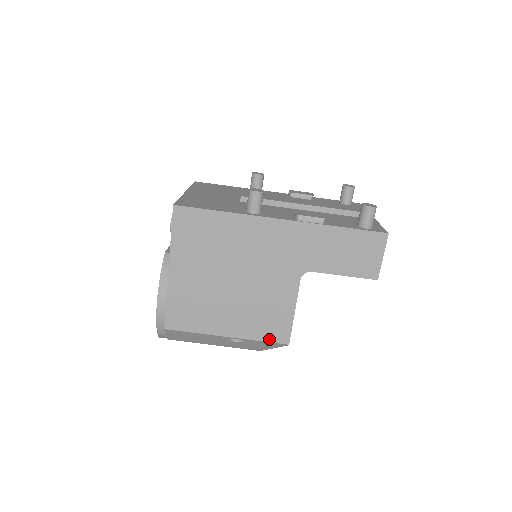
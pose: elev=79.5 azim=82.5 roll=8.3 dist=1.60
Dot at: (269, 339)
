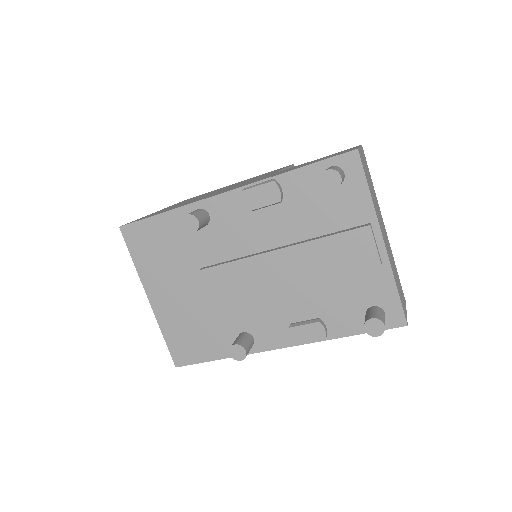
Dot at: occluded
